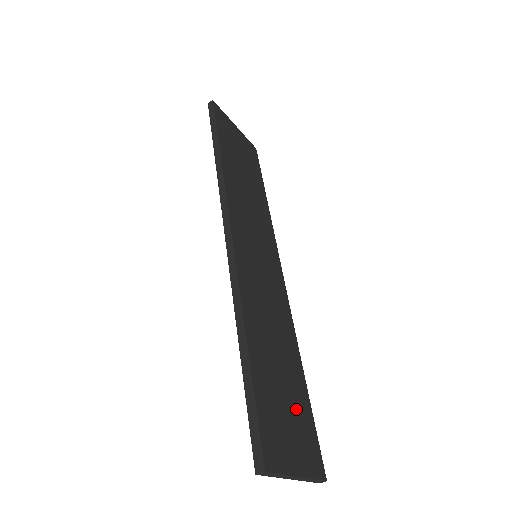
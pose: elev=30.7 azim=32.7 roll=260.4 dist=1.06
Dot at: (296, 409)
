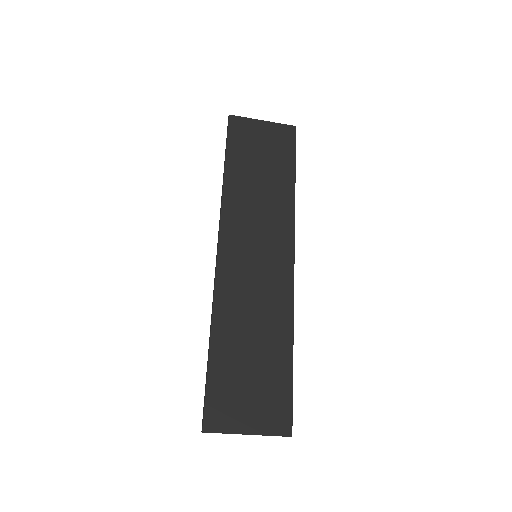
Dot at: (265, 384)
